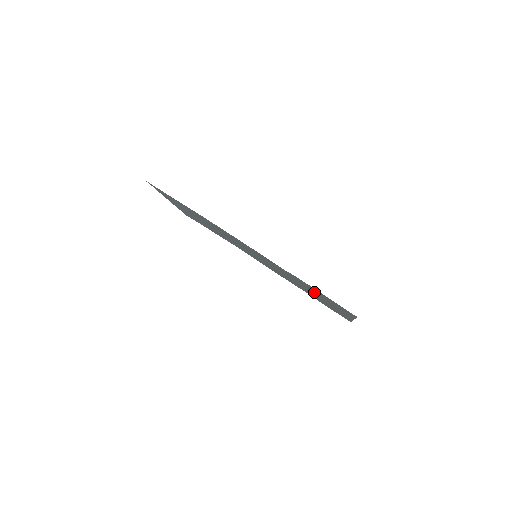
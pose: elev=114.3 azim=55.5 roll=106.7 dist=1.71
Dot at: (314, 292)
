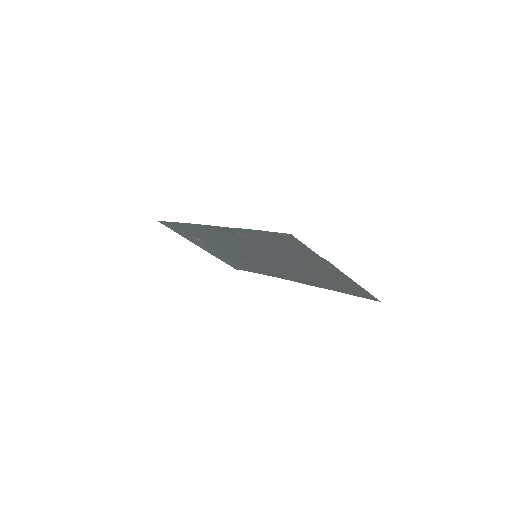
Dot at: (293, 256)
